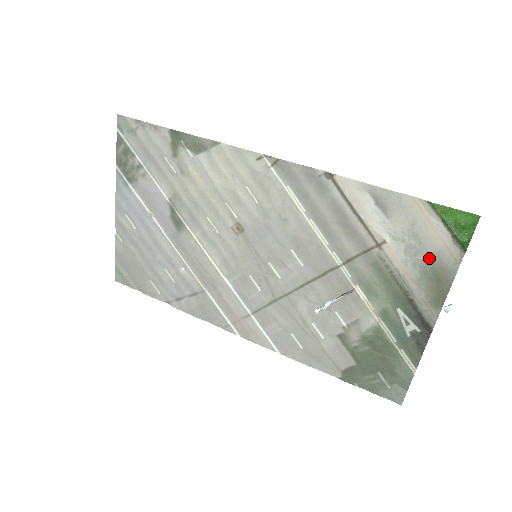
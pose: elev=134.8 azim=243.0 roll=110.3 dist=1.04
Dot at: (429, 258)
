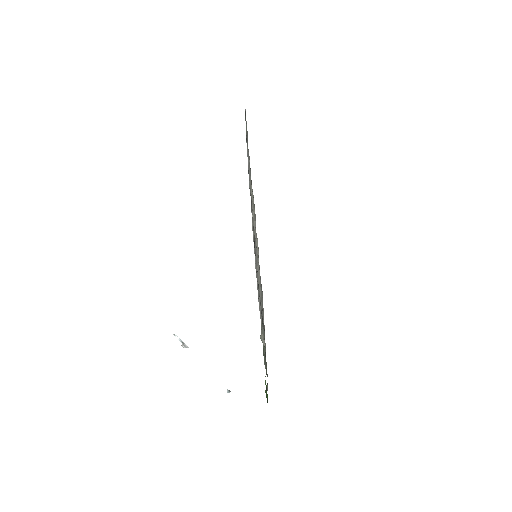
Dot at: occluded
